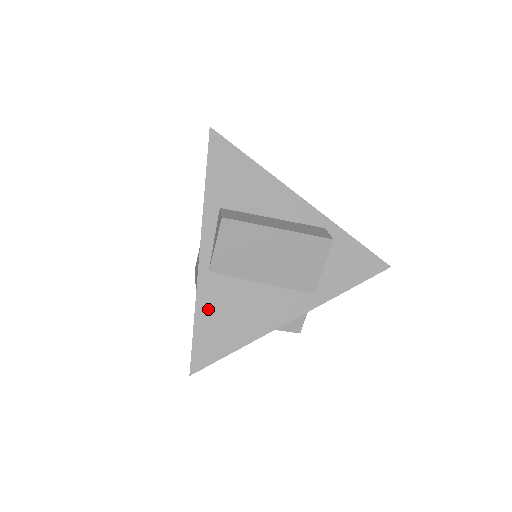
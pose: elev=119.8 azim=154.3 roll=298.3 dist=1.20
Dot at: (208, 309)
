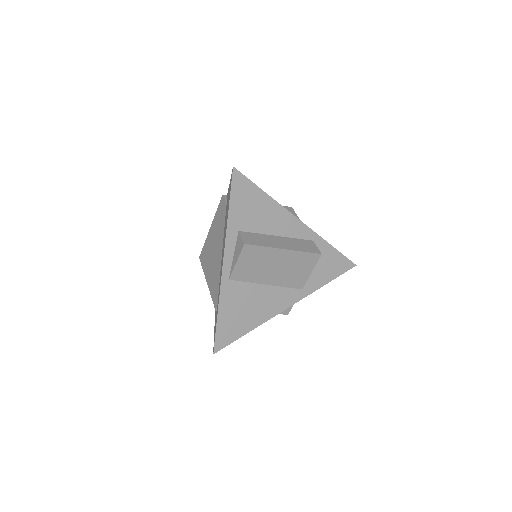
Dot at: (227, 307)
